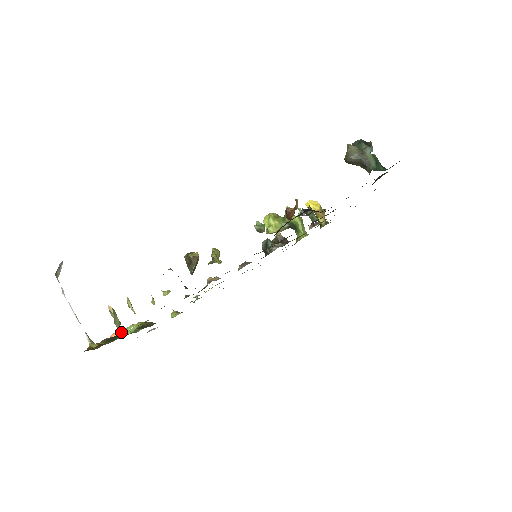
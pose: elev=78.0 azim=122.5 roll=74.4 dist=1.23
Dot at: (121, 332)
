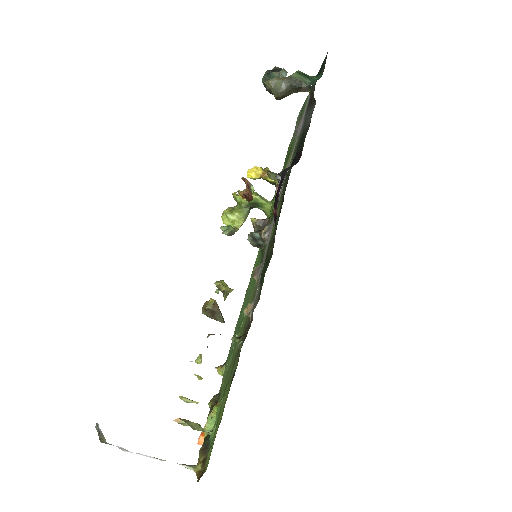
Dot at: (208, 431)
